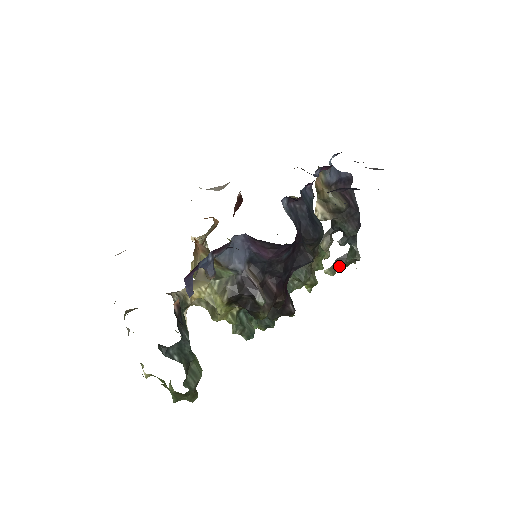
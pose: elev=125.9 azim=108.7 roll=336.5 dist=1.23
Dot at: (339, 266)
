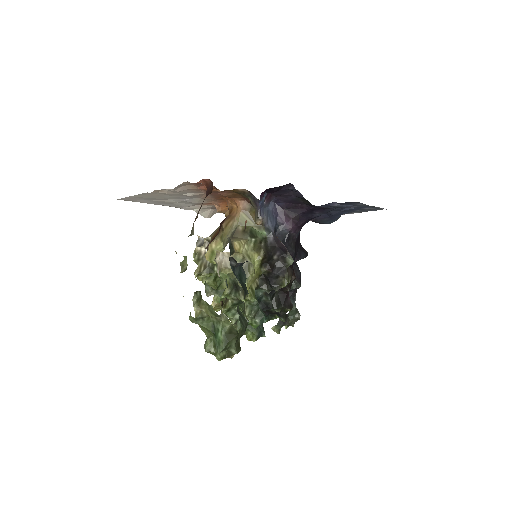
Dot at: (284, 323)
